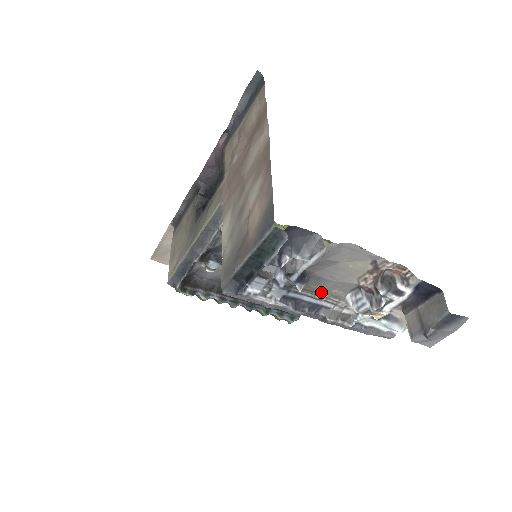
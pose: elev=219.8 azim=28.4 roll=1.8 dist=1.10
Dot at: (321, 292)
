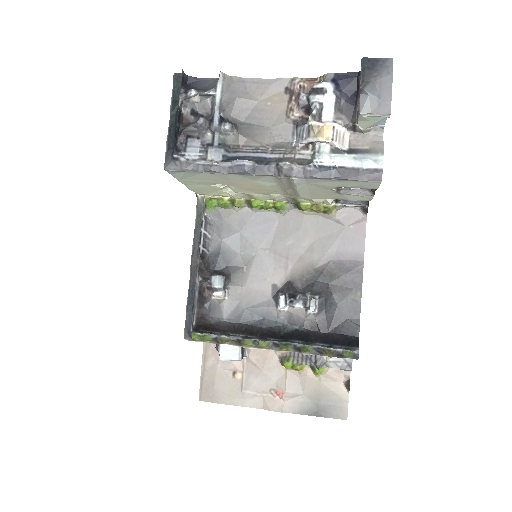
Dot at: (262, 146)
